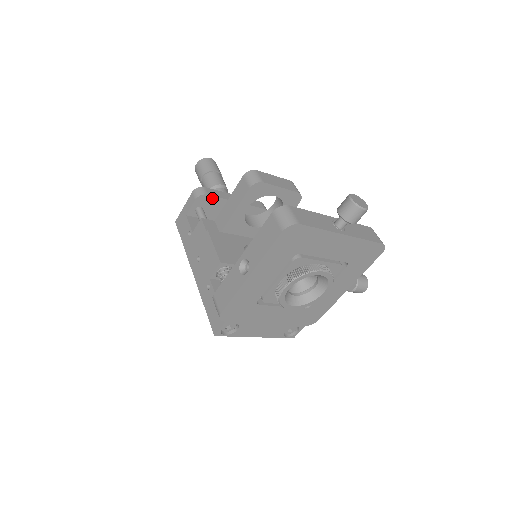
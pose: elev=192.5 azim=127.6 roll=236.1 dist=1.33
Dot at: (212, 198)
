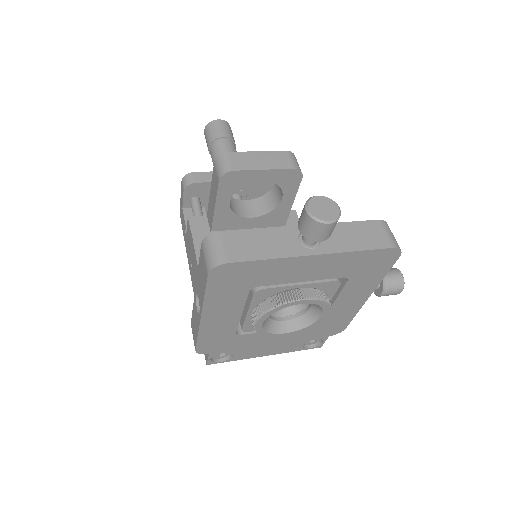
Dot at: (204, 185)
